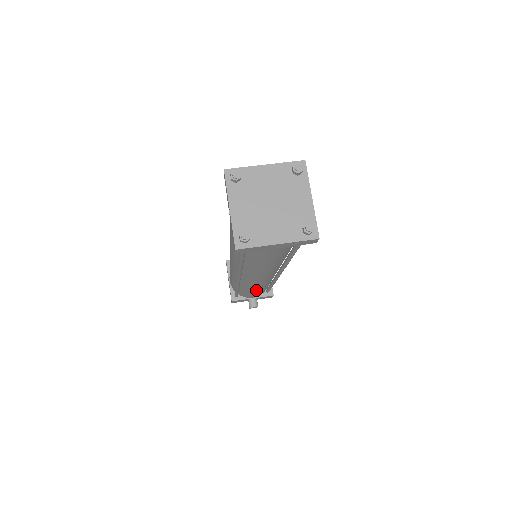
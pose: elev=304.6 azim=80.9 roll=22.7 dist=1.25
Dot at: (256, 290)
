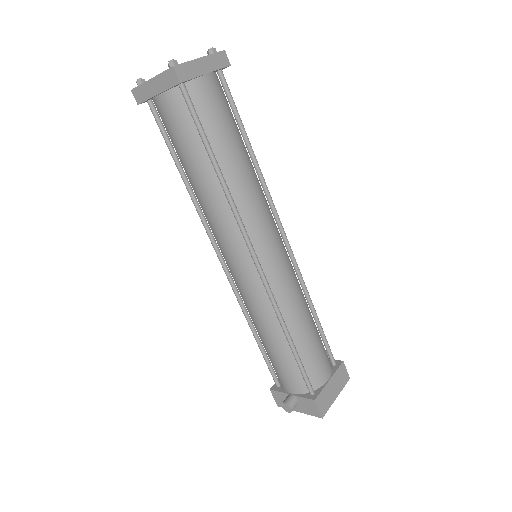
Dot at: (266, 335)
